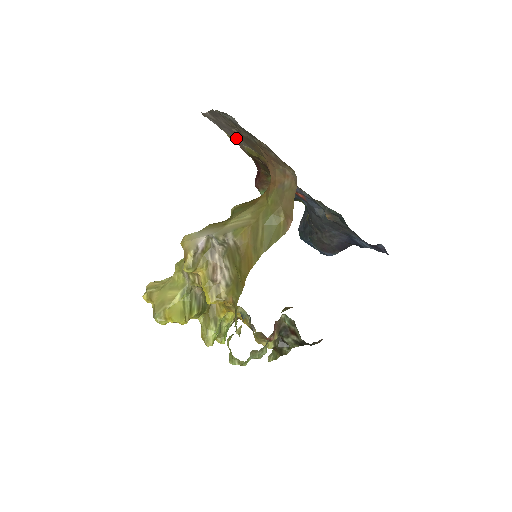
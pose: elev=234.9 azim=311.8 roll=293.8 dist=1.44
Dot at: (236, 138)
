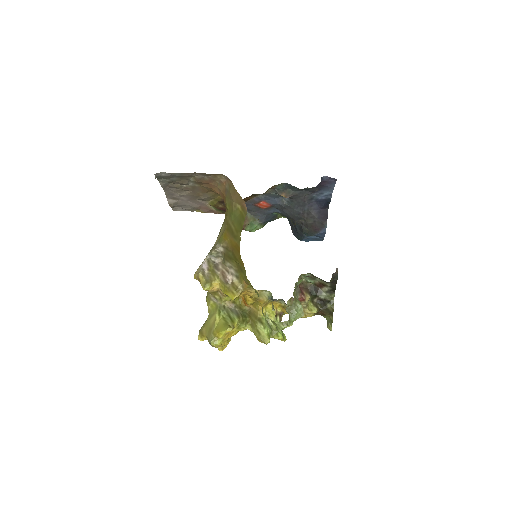
Dot at: (200, 204)
